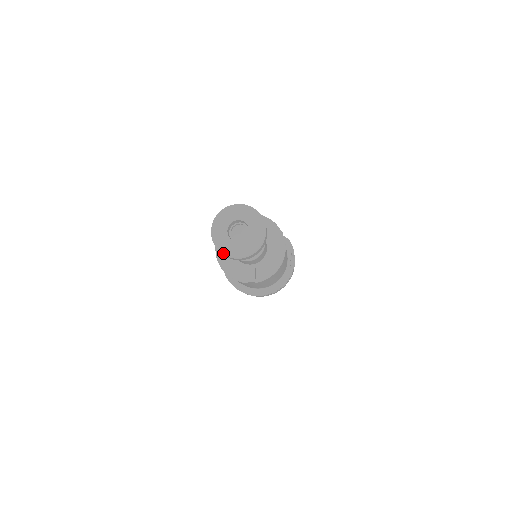
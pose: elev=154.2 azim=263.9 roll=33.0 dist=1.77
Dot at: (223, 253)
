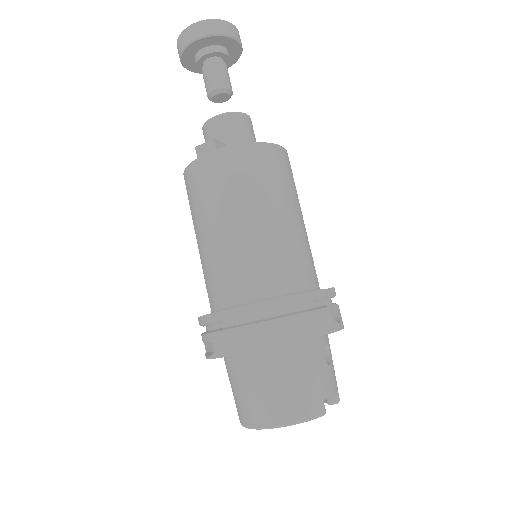
Dot at: (180, 36)
